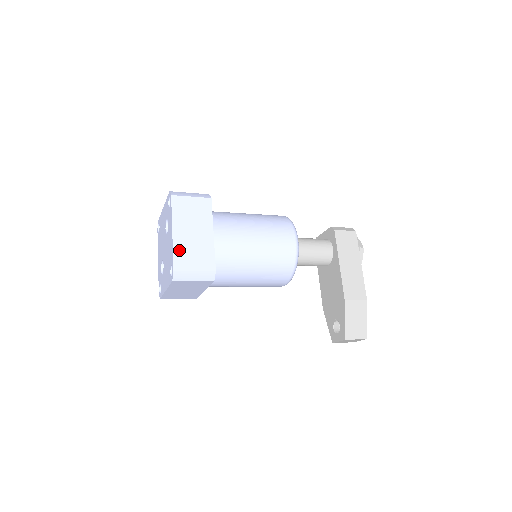
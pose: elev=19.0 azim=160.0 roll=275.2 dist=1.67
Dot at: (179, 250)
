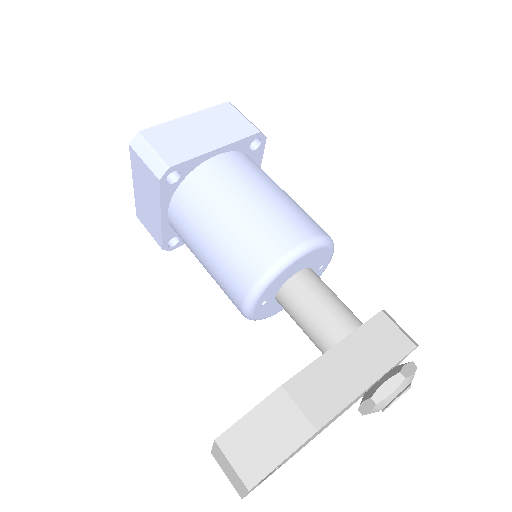
Dot at: (168, 128)
